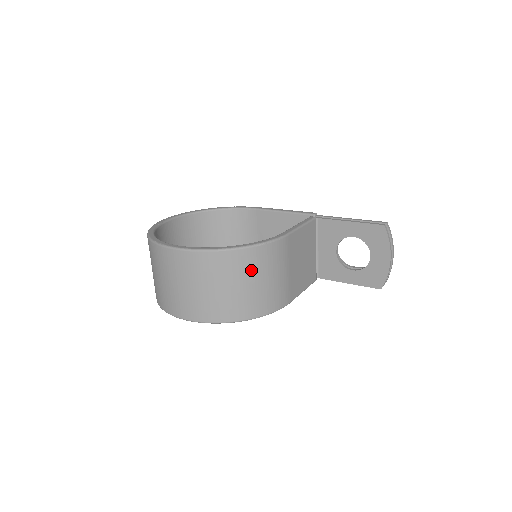
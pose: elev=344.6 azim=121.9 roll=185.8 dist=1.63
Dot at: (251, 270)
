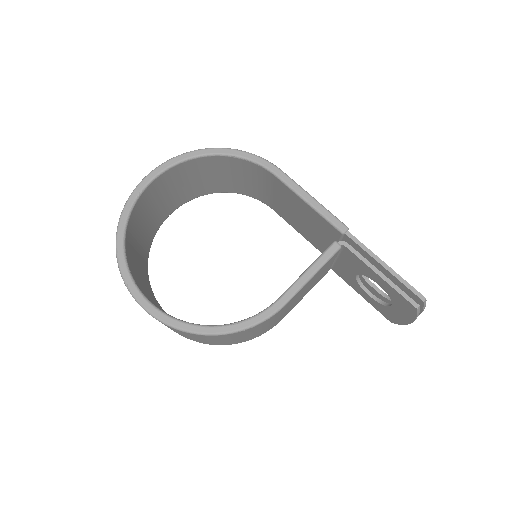
Dot at: (230, 337)
